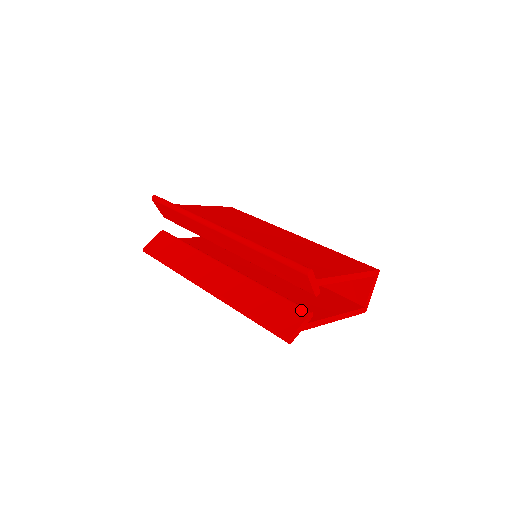
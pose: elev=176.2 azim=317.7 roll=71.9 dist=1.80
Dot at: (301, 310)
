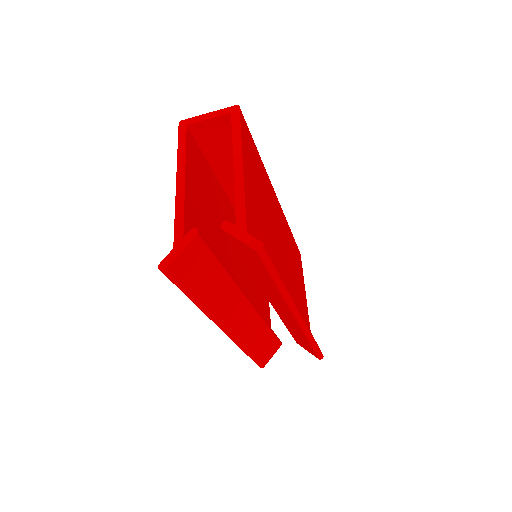
Dot at: (279, 344)
